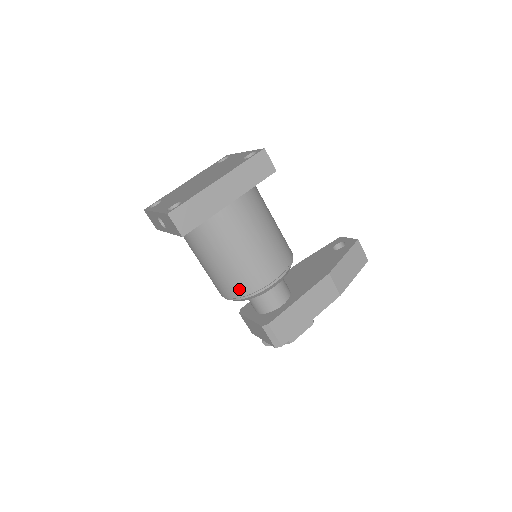
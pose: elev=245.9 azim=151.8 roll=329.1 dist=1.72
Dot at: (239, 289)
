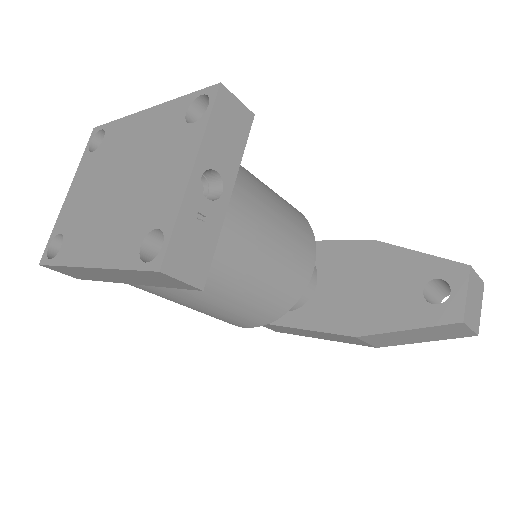
Dot at: occluded
